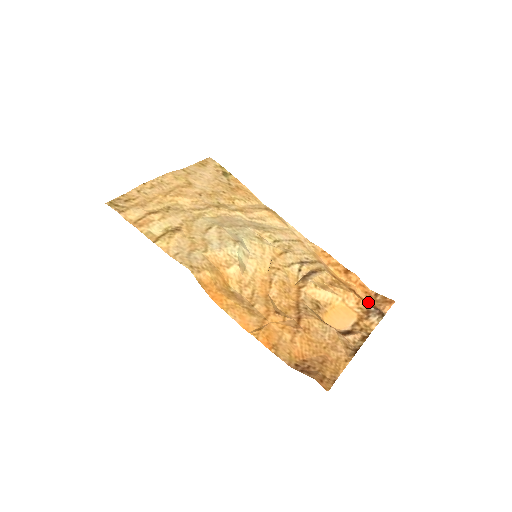
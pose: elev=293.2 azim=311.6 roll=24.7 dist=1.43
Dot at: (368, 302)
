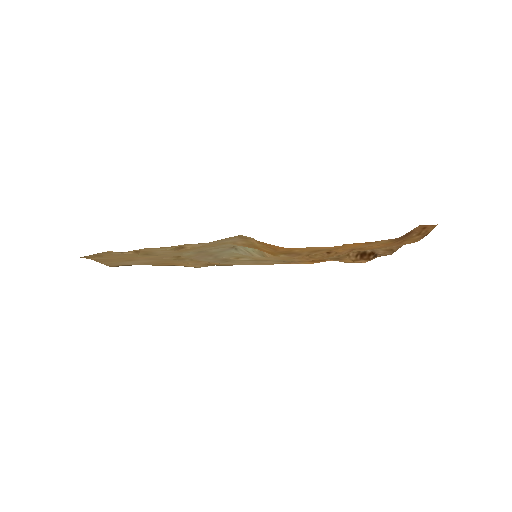
Dot at: occluded
